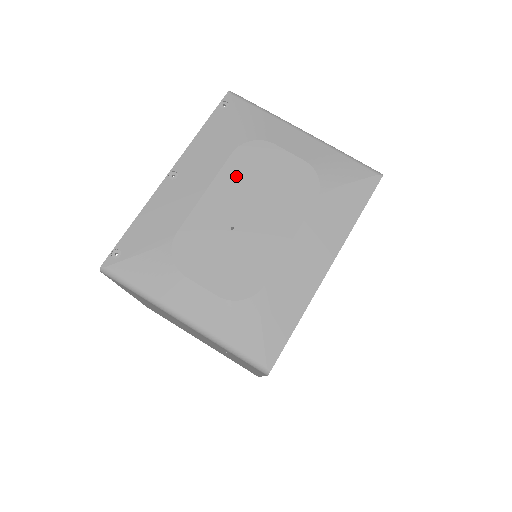
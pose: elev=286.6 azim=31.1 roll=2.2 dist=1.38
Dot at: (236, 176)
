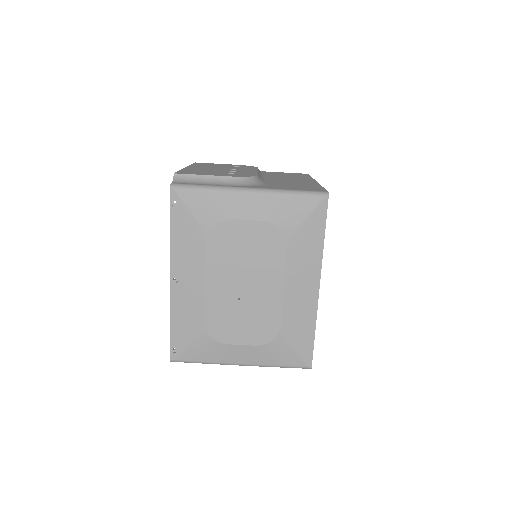
Dot at: (220, 260)
